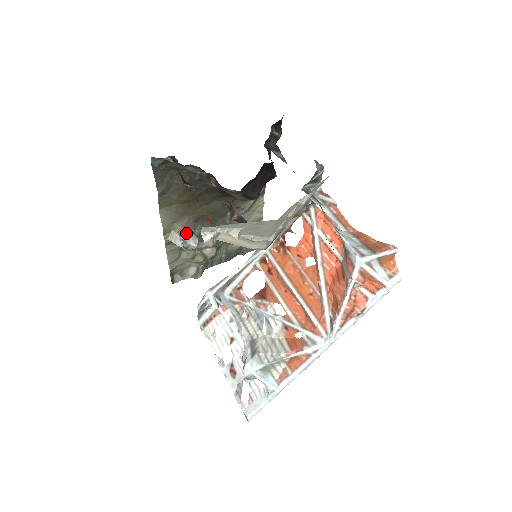
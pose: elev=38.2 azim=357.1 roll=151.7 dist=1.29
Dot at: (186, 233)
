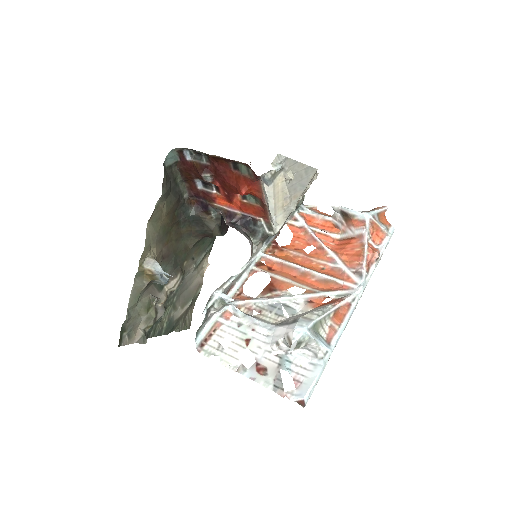
Dot at: occluded
